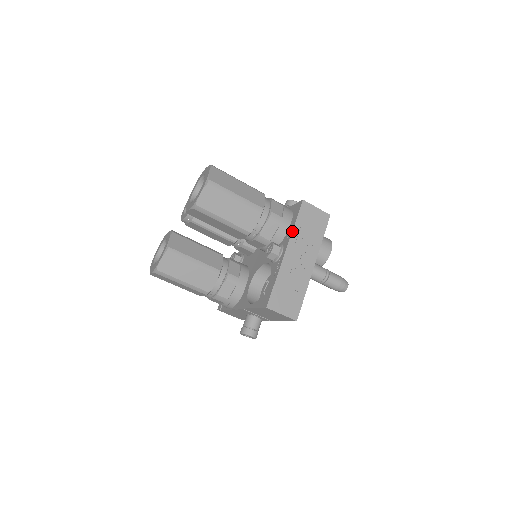
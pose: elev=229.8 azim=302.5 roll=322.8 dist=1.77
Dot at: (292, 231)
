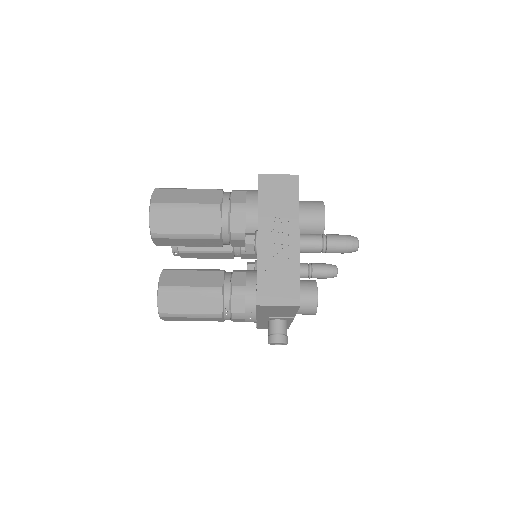
Dot at: occluded
